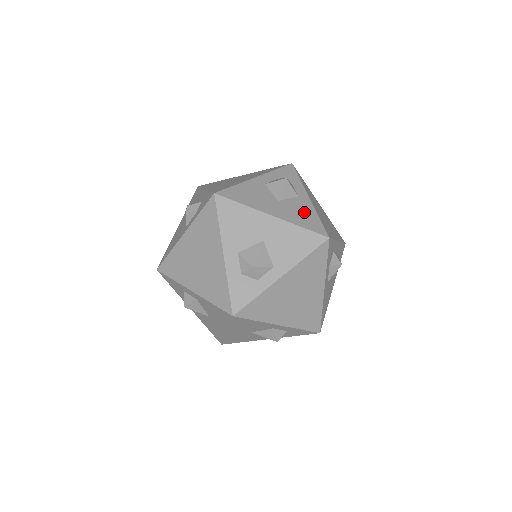
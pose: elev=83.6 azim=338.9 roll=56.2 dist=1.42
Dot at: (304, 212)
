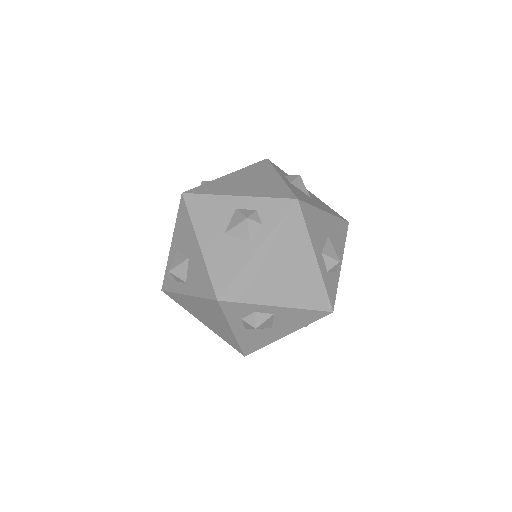
Dot at: (323, 204)
